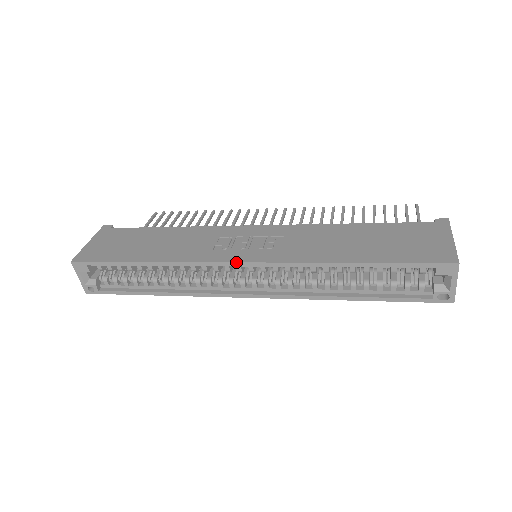
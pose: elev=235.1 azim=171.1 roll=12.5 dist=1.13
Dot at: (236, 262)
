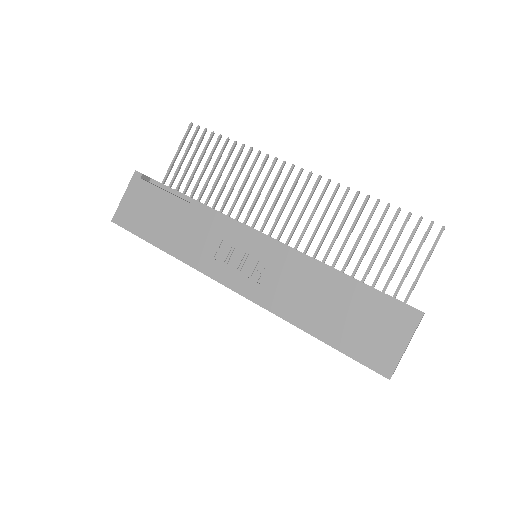
Dot at: occluded
